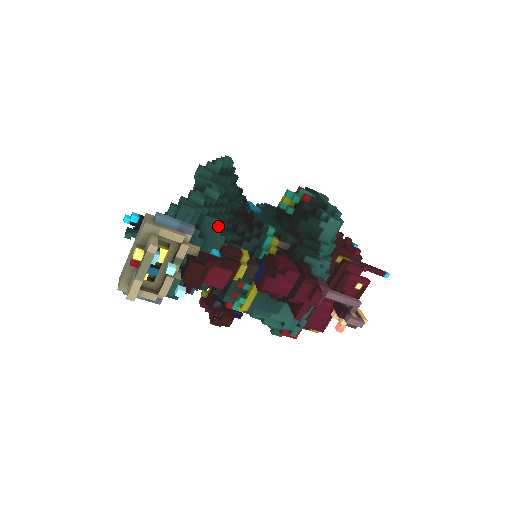
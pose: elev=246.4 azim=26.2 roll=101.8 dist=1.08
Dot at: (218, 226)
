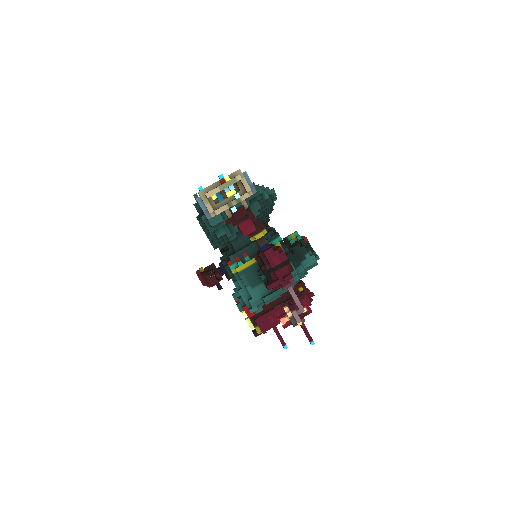
Dot at: occluded
